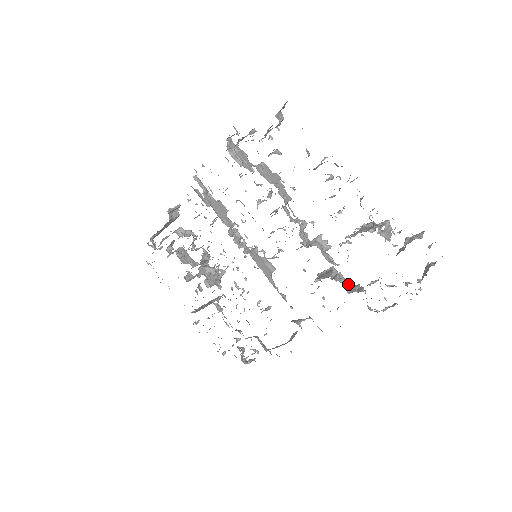
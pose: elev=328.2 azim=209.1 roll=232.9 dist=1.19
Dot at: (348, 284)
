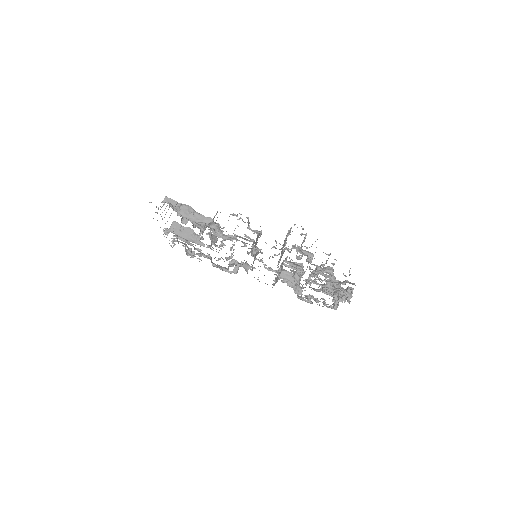
Dot at: occluded
